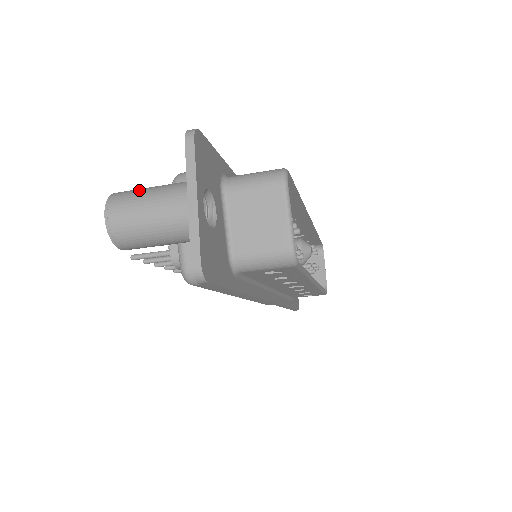
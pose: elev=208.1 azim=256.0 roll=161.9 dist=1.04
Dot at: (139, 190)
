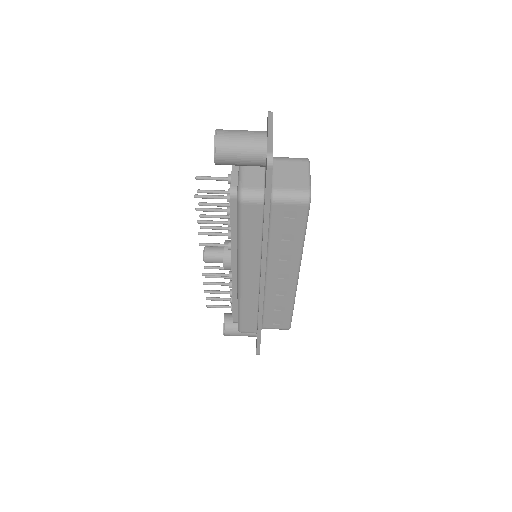
Dot at: occluded
